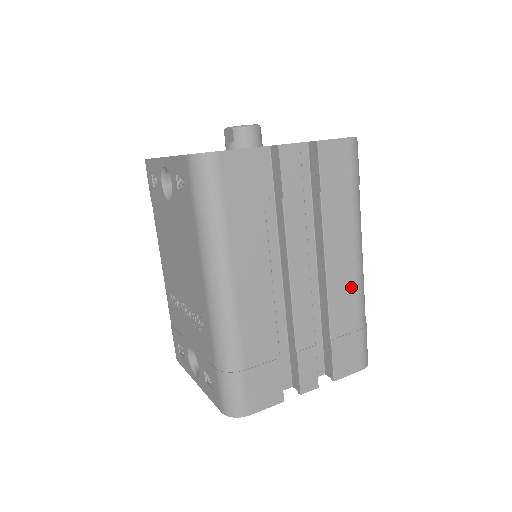
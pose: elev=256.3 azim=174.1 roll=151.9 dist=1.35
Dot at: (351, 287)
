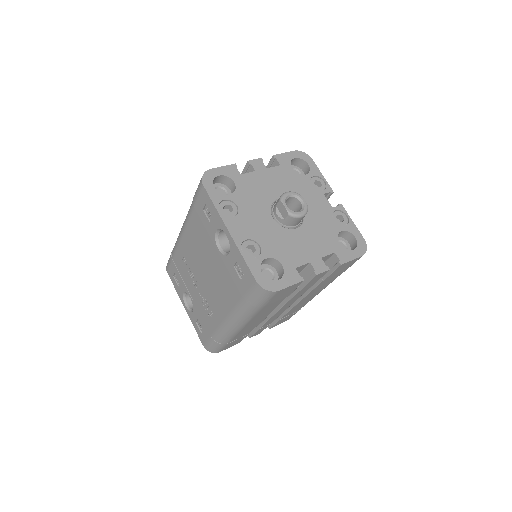
Dot at: (307, 301)
